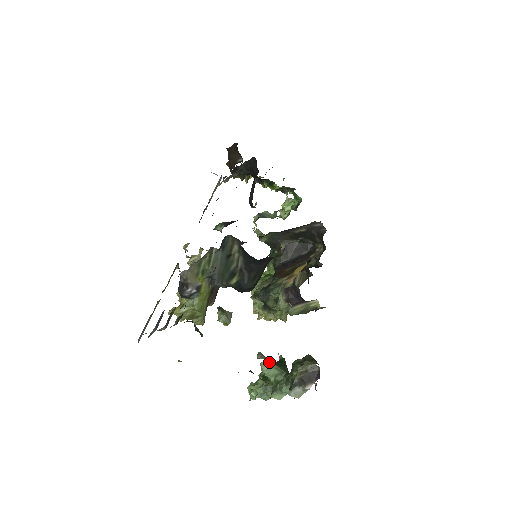
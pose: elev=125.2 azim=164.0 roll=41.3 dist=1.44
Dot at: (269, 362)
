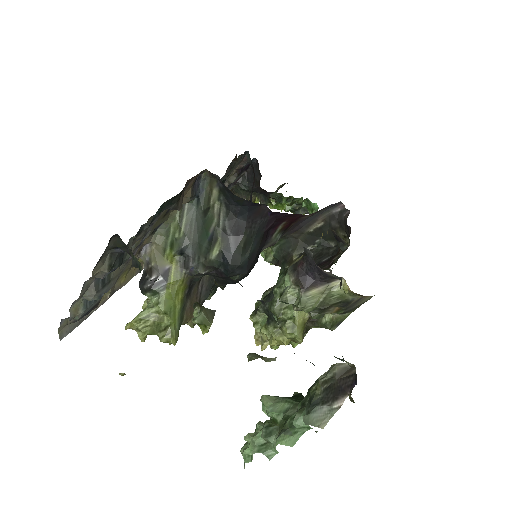
Dot at: (275, 396)
